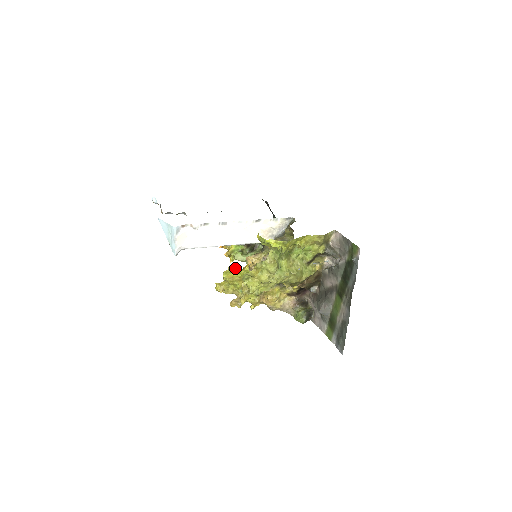
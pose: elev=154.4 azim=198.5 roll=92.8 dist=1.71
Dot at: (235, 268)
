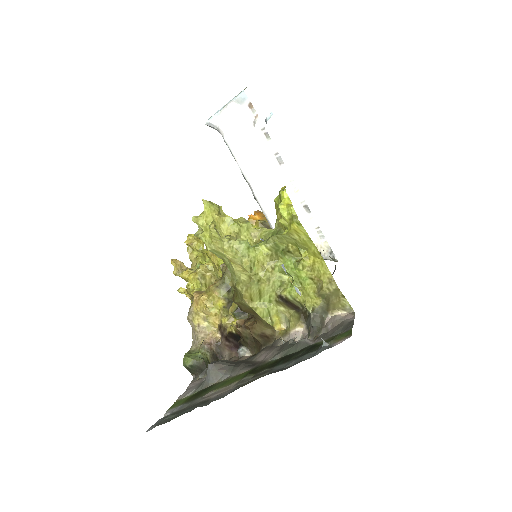
Dot at: occluded
